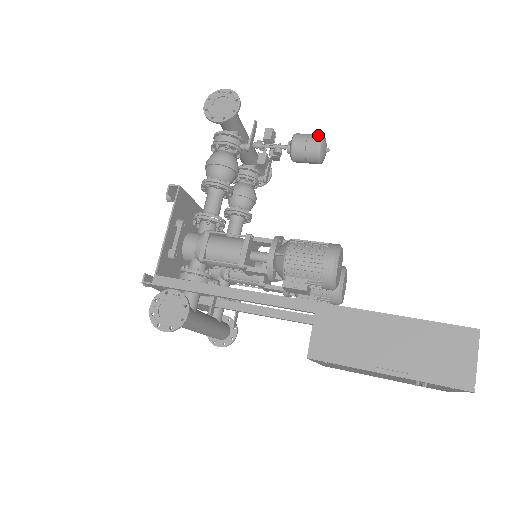
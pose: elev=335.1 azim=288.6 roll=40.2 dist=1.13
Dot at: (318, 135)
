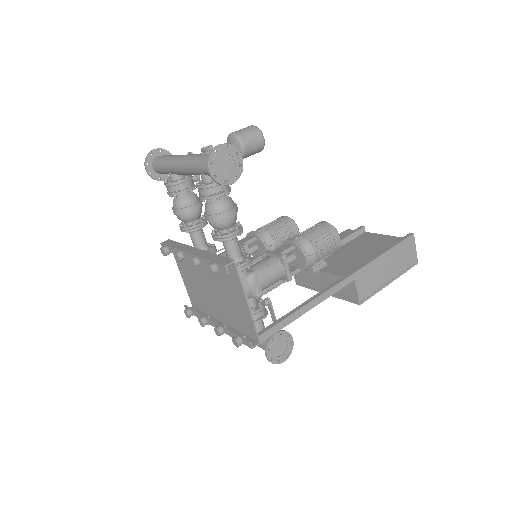
Dot at: (257, 130)
